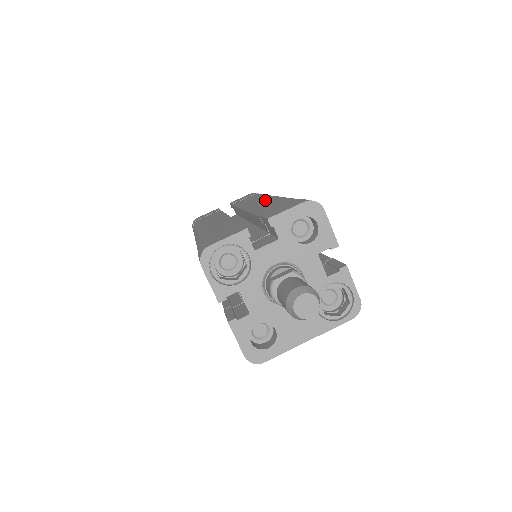
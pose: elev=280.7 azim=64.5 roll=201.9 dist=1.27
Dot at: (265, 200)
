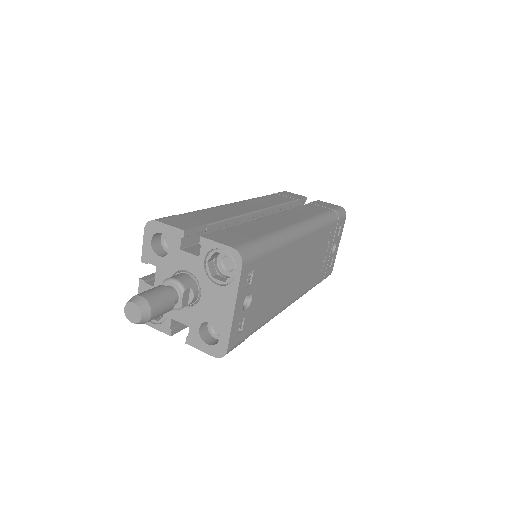
Dot at: occluded
